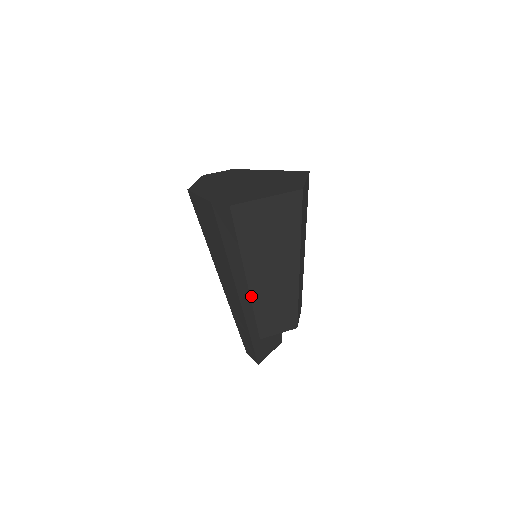
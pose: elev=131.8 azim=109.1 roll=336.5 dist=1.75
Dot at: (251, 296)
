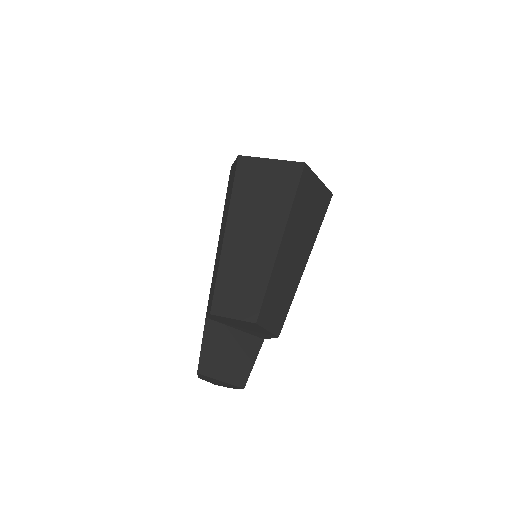
Dot at: (222, 251)
